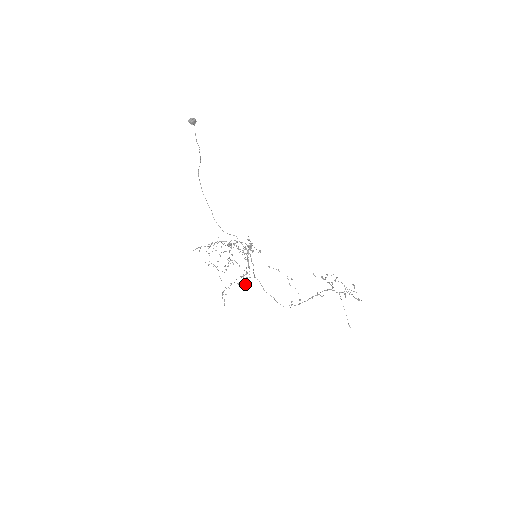
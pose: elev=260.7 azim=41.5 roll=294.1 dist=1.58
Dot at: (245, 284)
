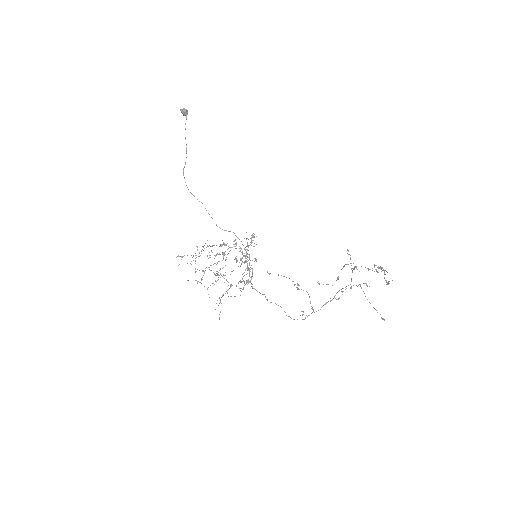
Dot at: occluded
